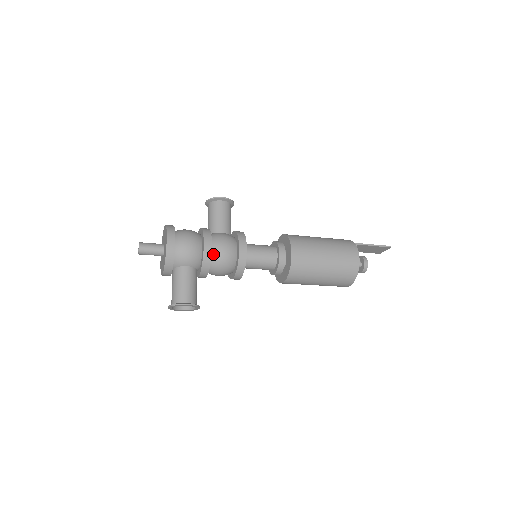
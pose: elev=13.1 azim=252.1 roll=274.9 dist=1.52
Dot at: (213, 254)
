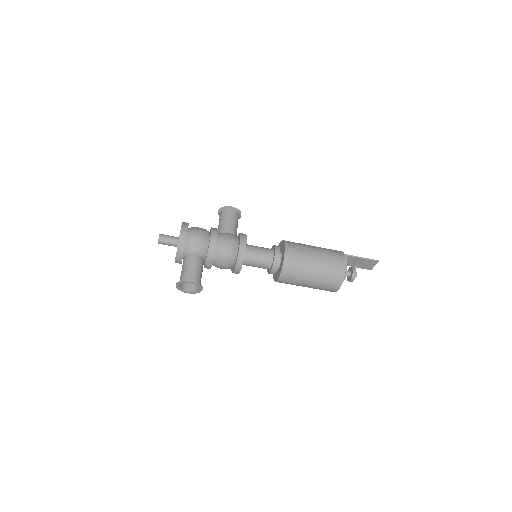
Dot at: (218, 246)
